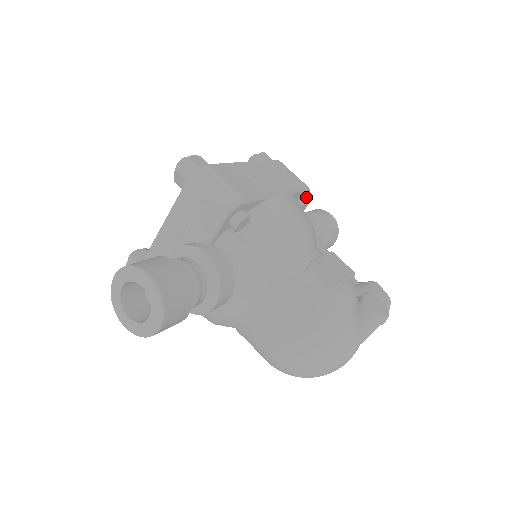
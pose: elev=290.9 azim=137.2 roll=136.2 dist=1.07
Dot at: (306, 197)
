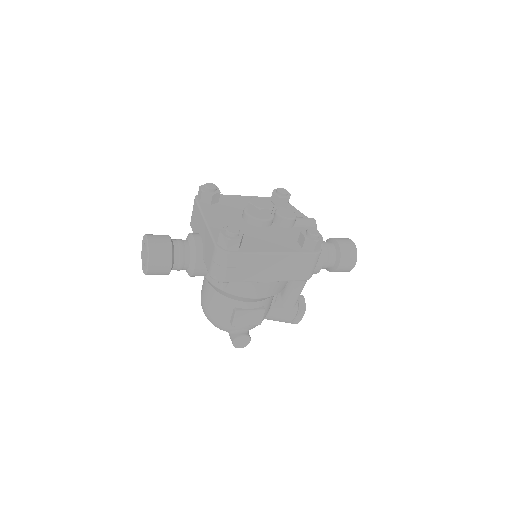
Dot at: occluded
